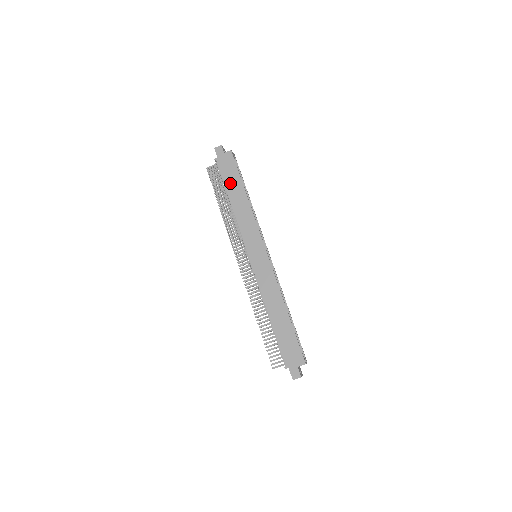
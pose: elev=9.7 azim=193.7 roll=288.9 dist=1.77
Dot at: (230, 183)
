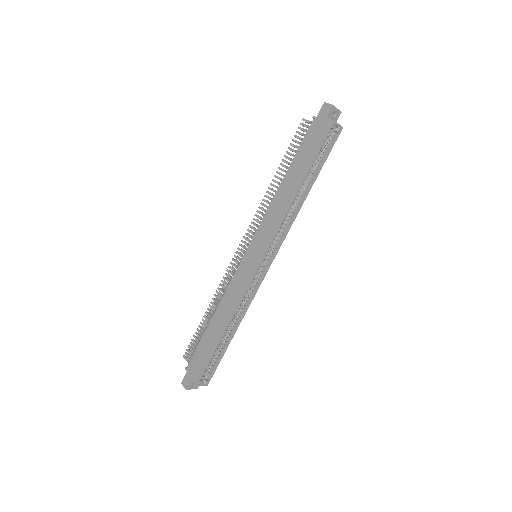
Dot at: (300, 159)
